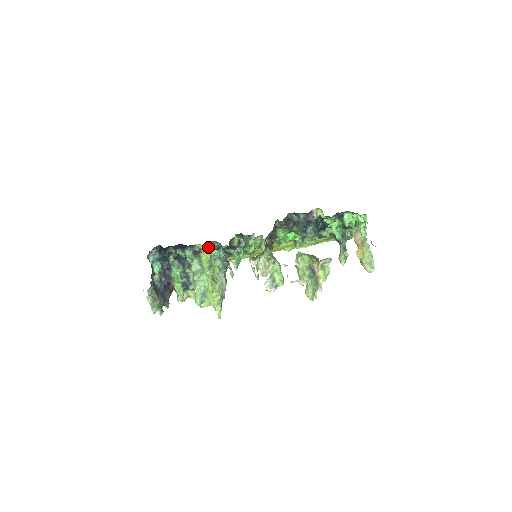
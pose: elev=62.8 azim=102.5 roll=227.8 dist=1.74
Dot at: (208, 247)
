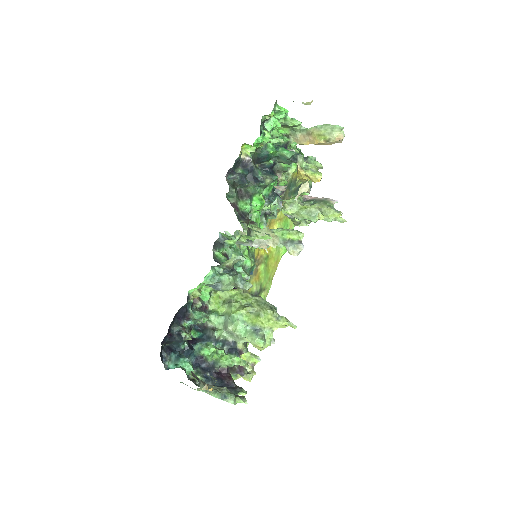
Dot at: (206, 292)
